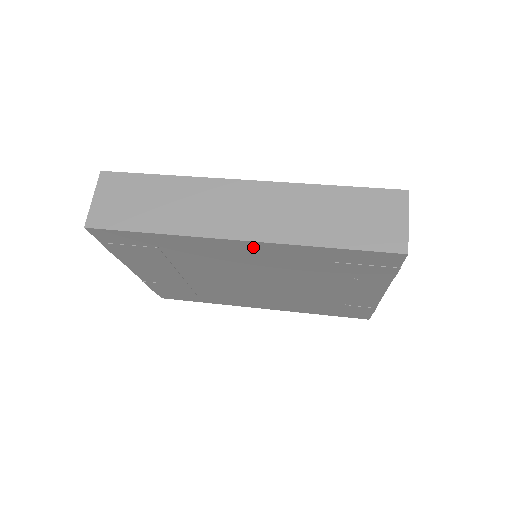
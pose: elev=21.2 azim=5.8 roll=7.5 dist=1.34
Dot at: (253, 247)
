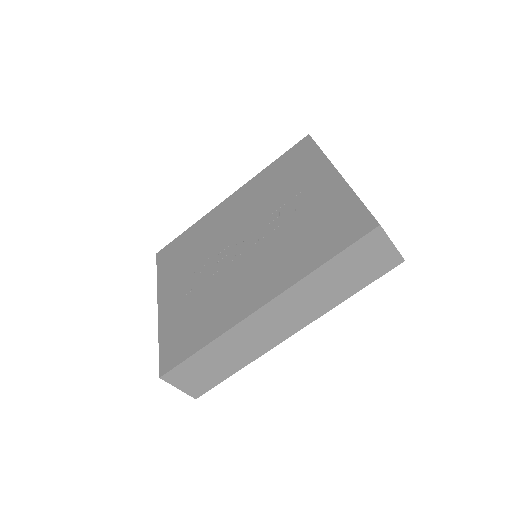
Dot at: occluded
